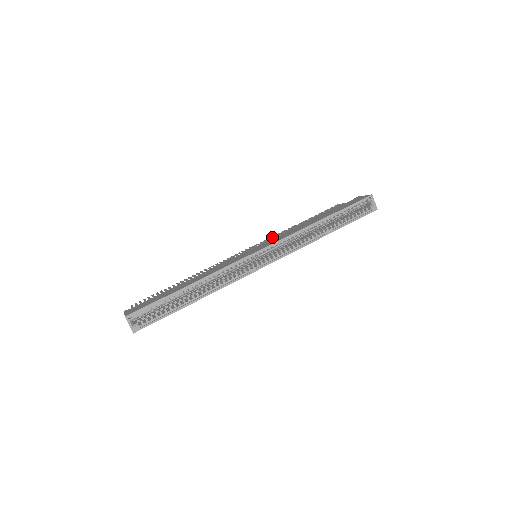
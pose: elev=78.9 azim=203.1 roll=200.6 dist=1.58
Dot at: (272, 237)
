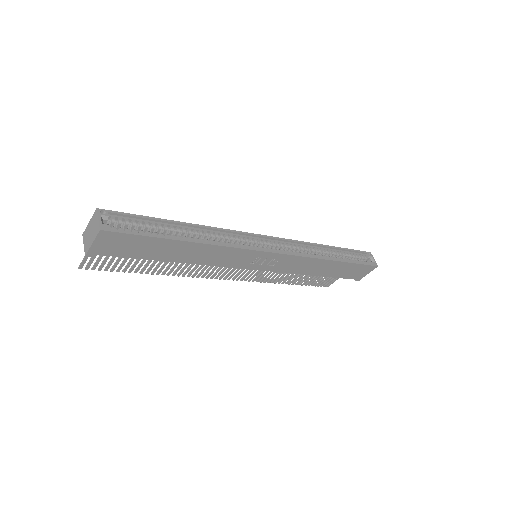
Dot at: (263, 276)
